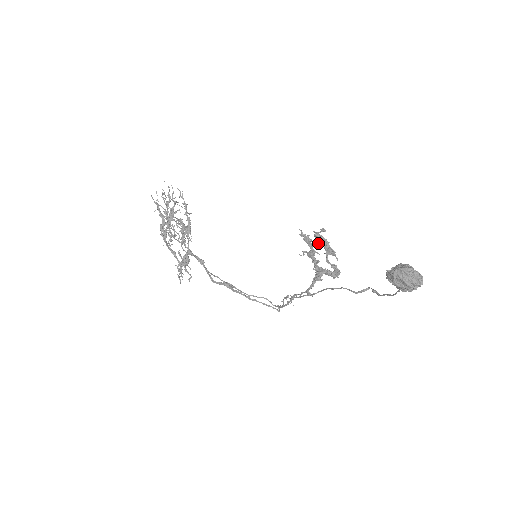
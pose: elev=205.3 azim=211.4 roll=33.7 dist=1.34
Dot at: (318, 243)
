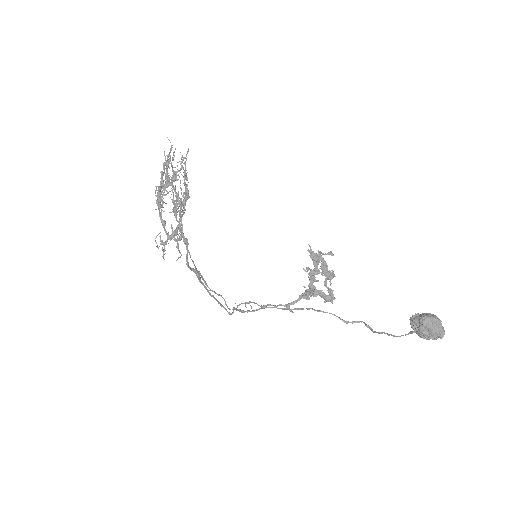
Dot at: occluded
